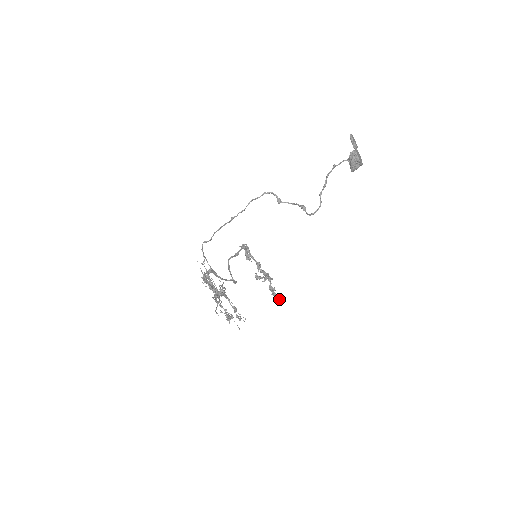
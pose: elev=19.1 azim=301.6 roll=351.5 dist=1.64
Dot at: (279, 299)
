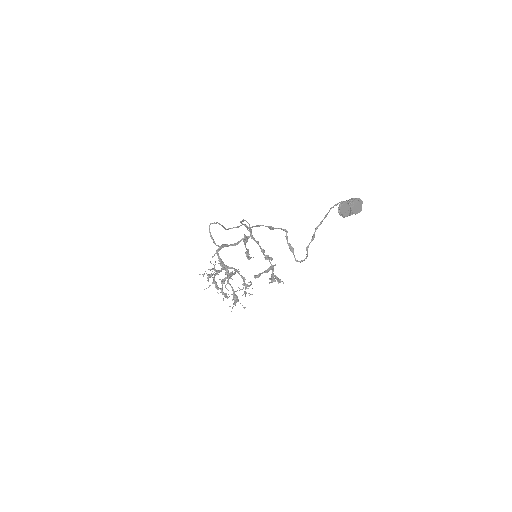
Dot at: occluded
